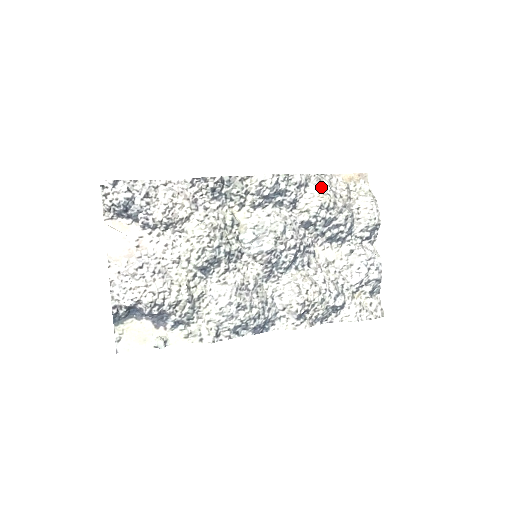
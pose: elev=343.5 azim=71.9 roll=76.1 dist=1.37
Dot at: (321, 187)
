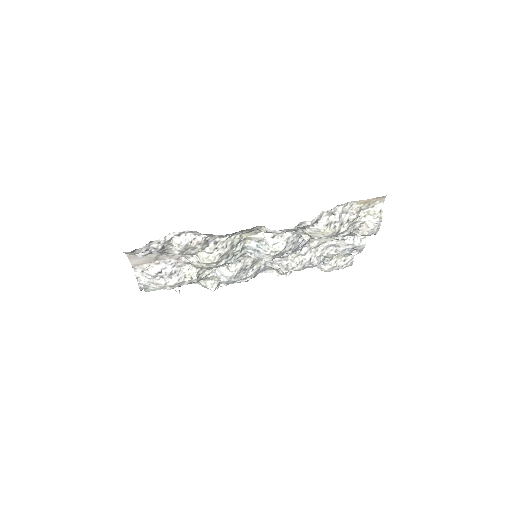
Dot at: (330, 222)
